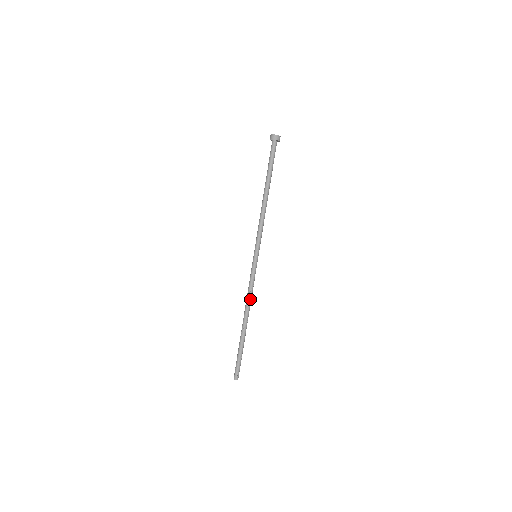
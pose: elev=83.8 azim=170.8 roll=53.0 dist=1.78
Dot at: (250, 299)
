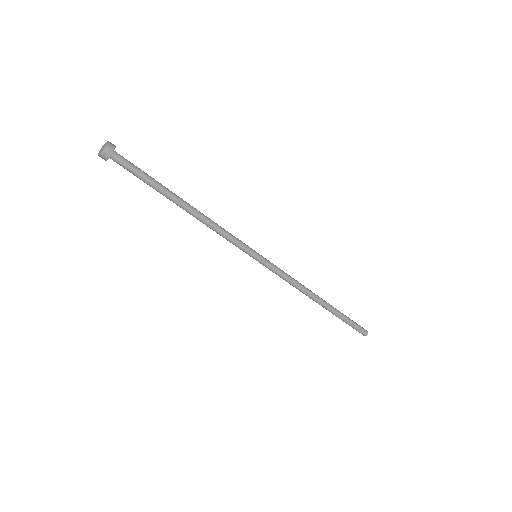
Dot at: (300, 286)
